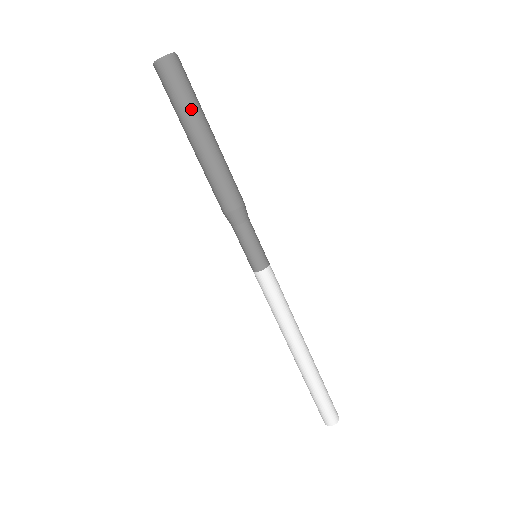
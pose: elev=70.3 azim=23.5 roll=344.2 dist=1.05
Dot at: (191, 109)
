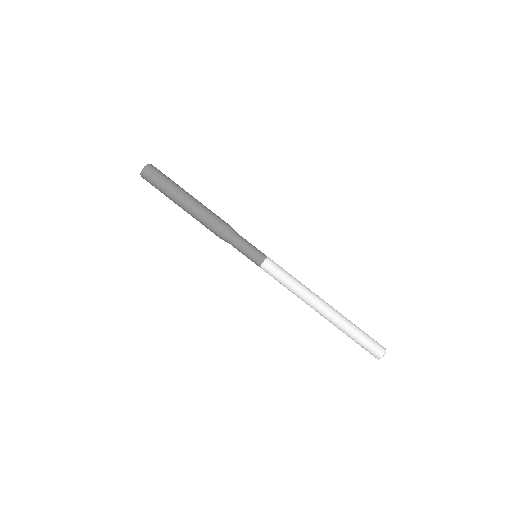
Dot at: (168, 191)
